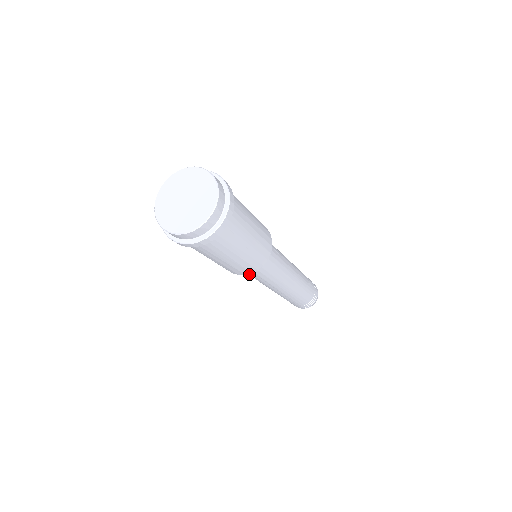
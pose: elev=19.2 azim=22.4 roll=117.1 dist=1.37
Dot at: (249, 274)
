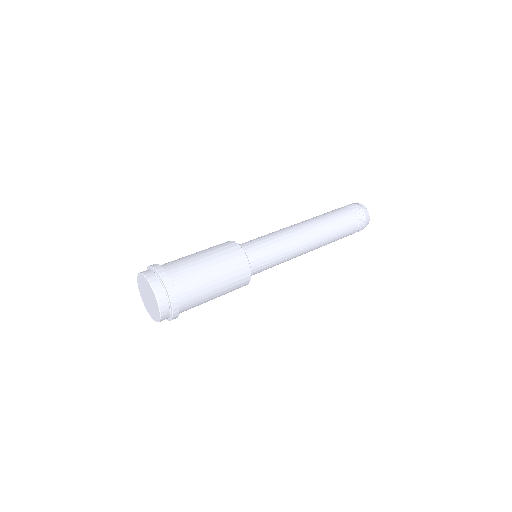
Dot at: occluded
